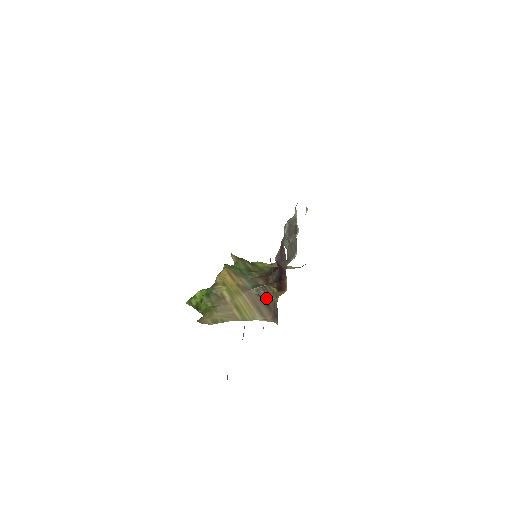
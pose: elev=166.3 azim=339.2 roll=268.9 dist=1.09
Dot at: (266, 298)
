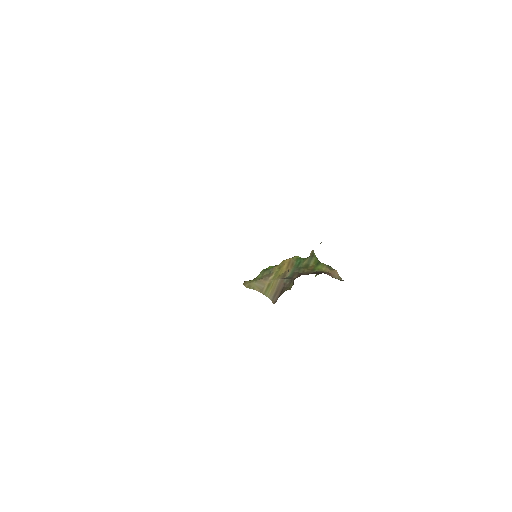
Dot at: (284, 288)
